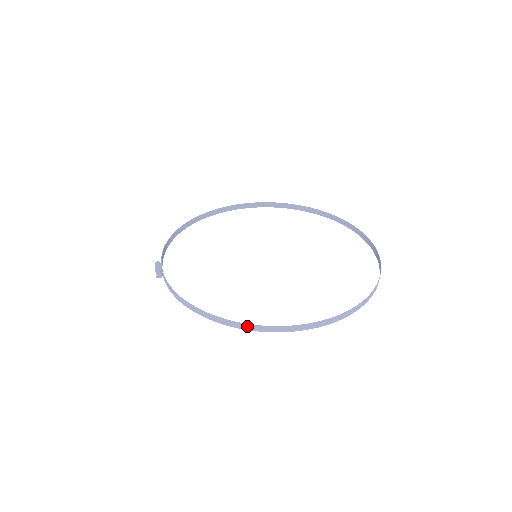
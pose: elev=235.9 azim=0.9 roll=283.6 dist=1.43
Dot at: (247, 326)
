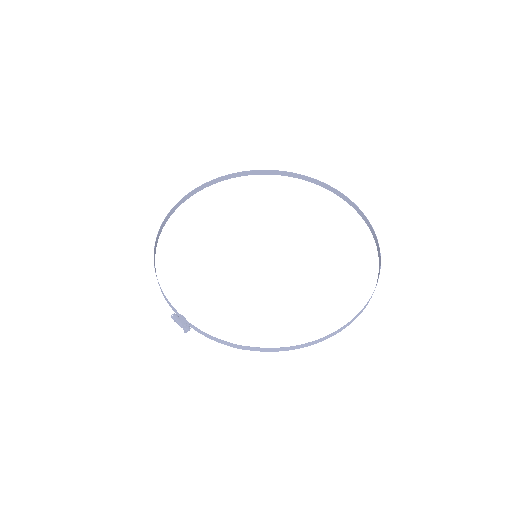
Dot at: (318, 341)
